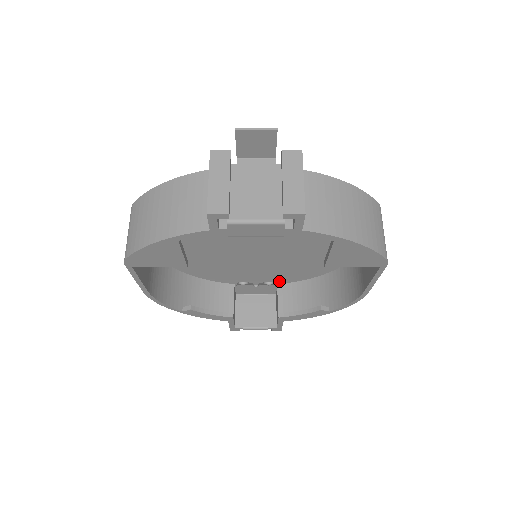
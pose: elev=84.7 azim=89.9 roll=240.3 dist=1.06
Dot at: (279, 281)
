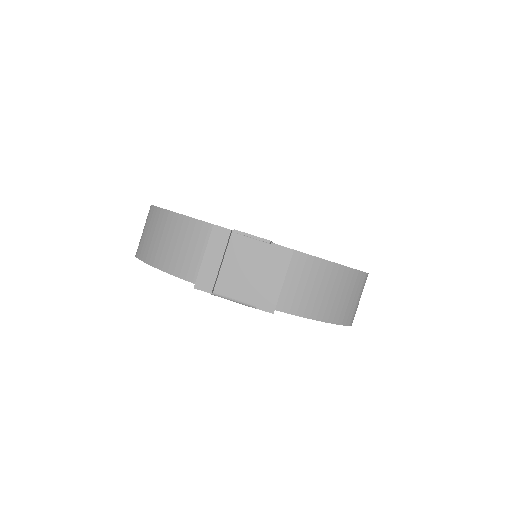
Dot at: occluded
